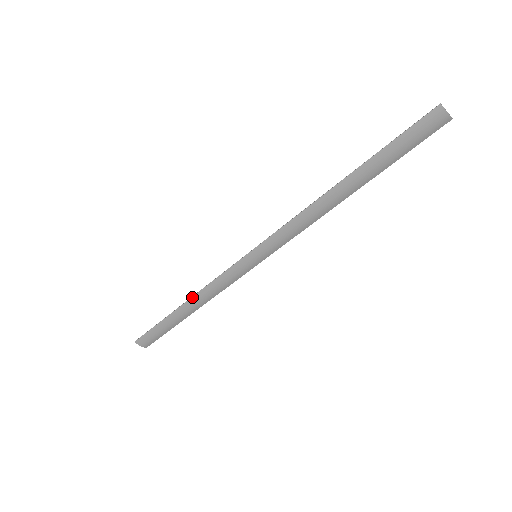
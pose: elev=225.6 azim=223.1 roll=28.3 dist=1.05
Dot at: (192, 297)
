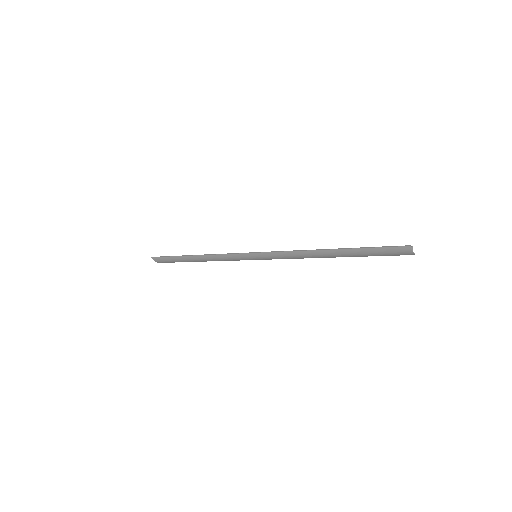
Dot at: (202, 255)
